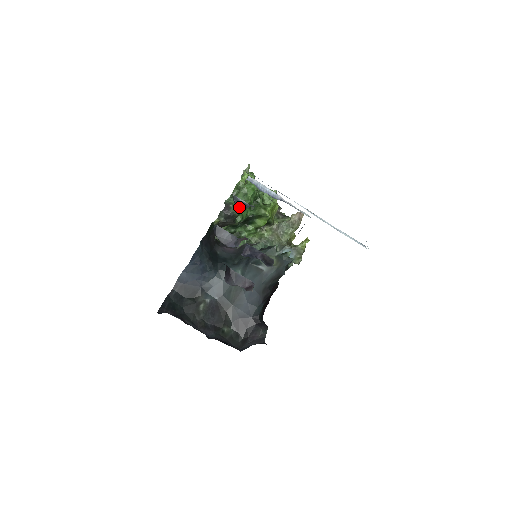
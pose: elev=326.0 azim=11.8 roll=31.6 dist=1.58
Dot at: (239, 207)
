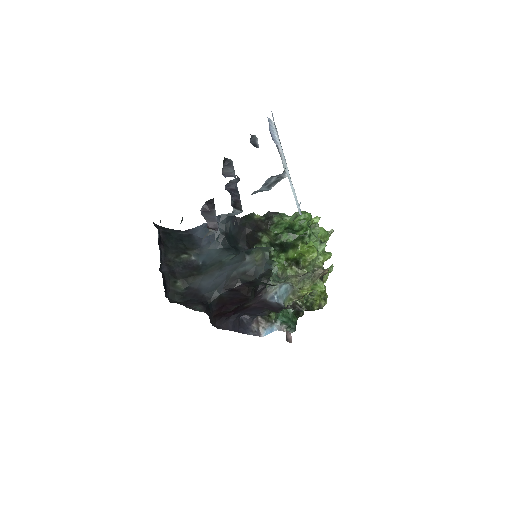
Dot at: (283, 220)
